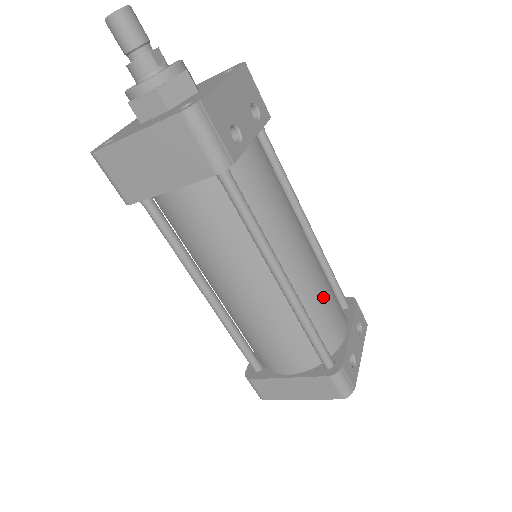
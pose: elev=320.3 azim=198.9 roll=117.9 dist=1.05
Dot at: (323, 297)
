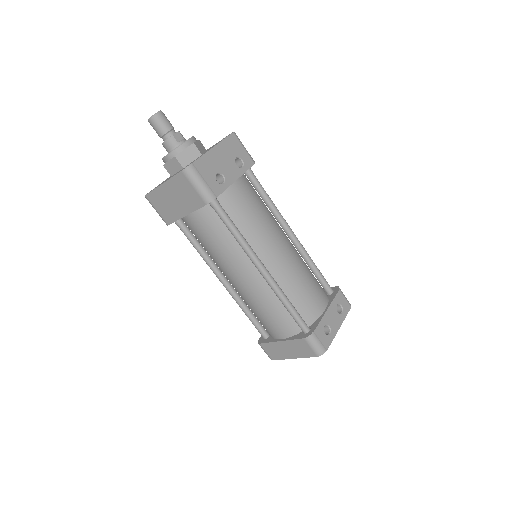
Dot at: (300, 283)
